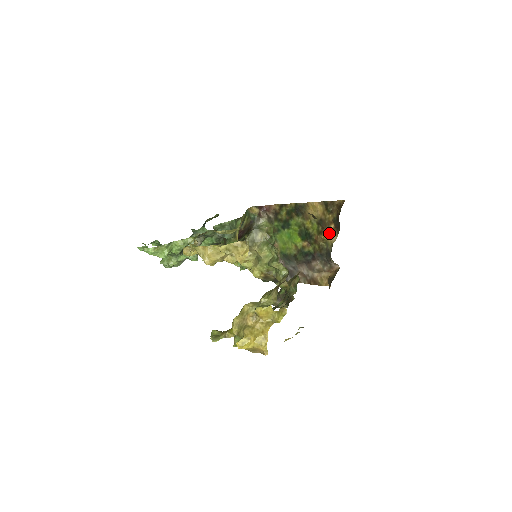
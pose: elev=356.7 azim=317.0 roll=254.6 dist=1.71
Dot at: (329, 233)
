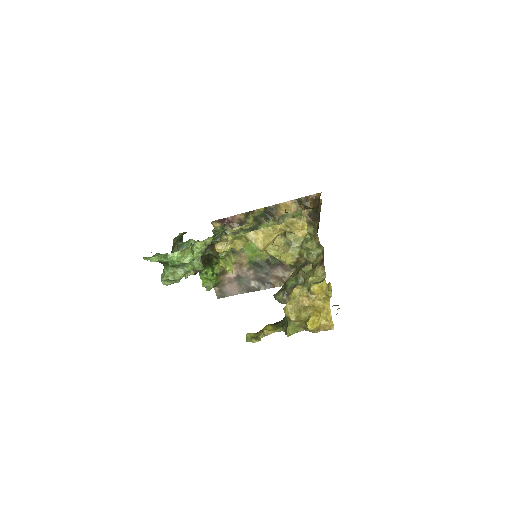
Dot at: occluded
